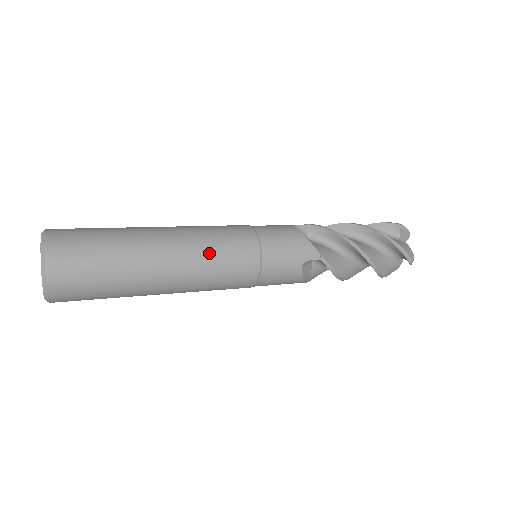
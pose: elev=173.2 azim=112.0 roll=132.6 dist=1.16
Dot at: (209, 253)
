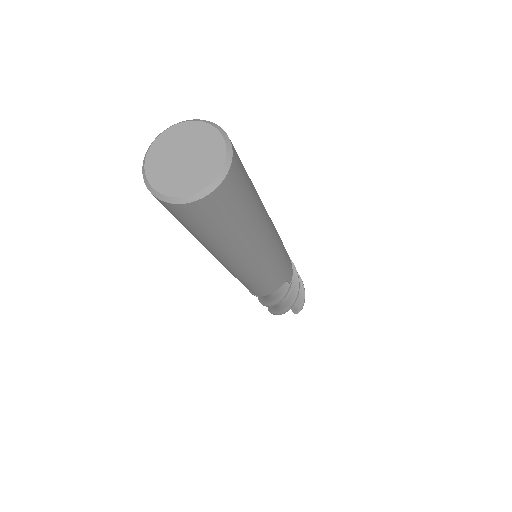
Dot at: (274, 239)
